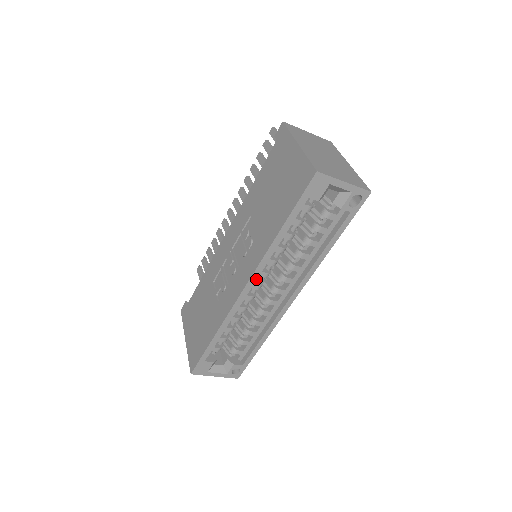
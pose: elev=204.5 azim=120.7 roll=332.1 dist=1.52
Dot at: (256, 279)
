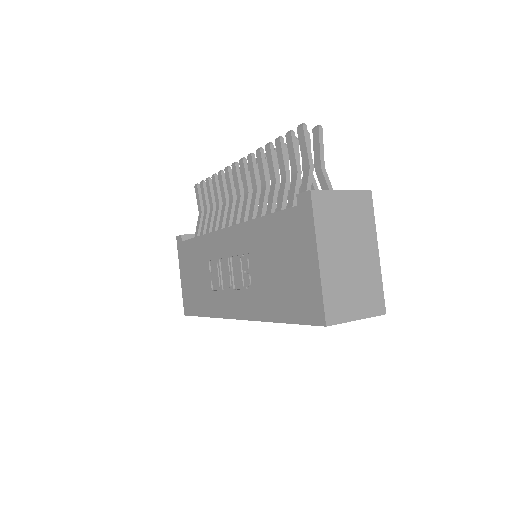
Dot at: occluded
